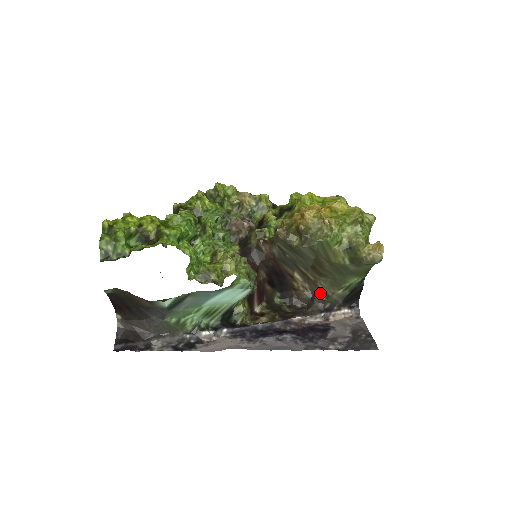
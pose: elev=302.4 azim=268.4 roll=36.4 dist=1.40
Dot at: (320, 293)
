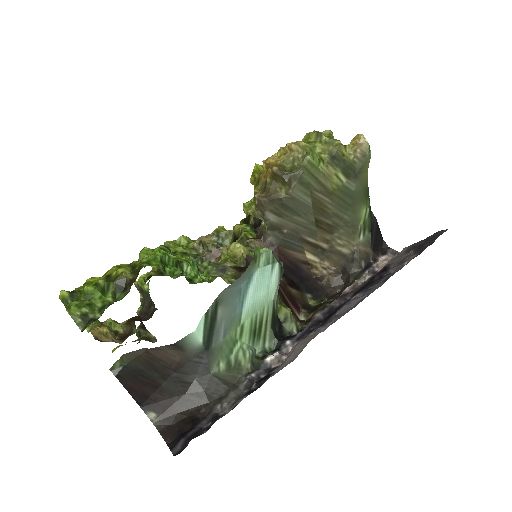
Dot at: (345, 259)
